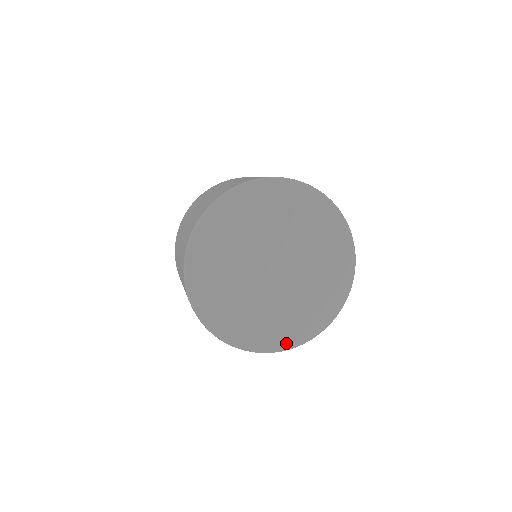
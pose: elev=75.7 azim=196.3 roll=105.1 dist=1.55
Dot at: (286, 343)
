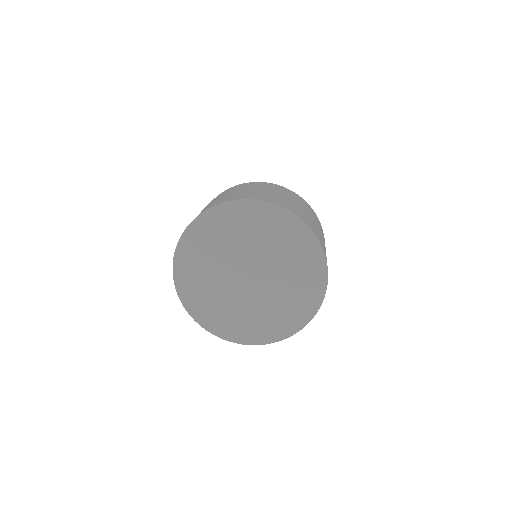
Dot at: (251, 339)
